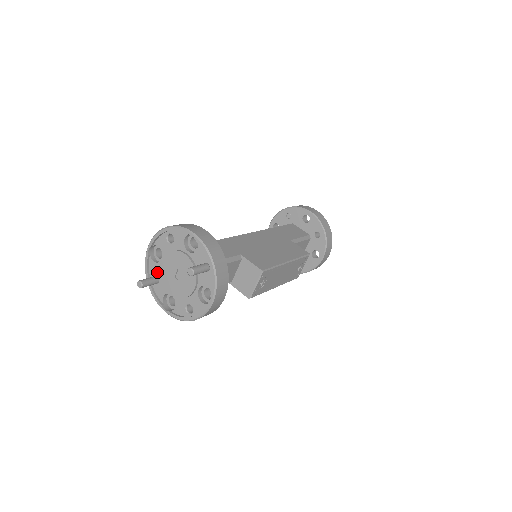
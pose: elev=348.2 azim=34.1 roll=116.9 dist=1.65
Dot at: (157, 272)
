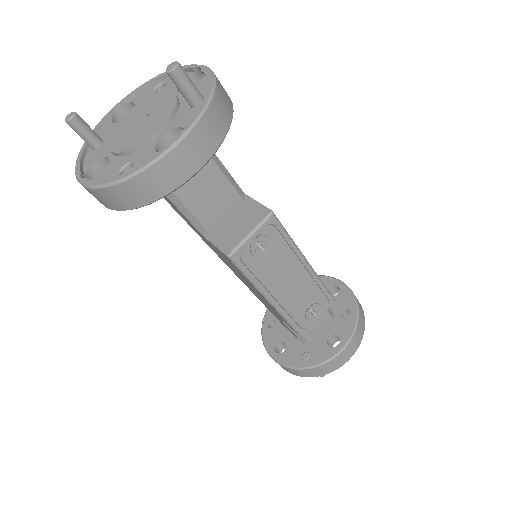
Dot at: (108, 134)
